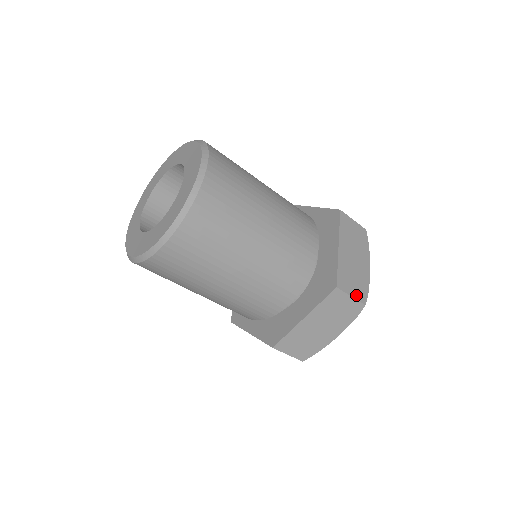
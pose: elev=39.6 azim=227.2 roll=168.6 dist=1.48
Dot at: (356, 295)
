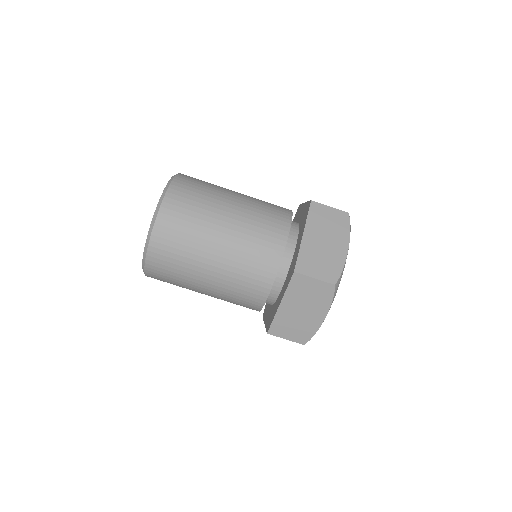
Dot at: (322, 276)
